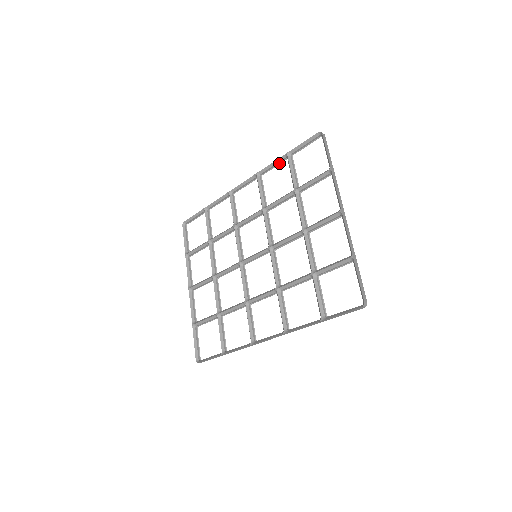
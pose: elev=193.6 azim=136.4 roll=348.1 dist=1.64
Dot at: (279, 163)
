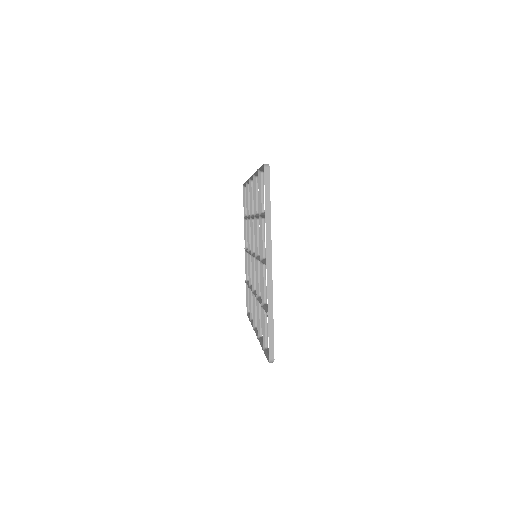
Dot at: occluded
